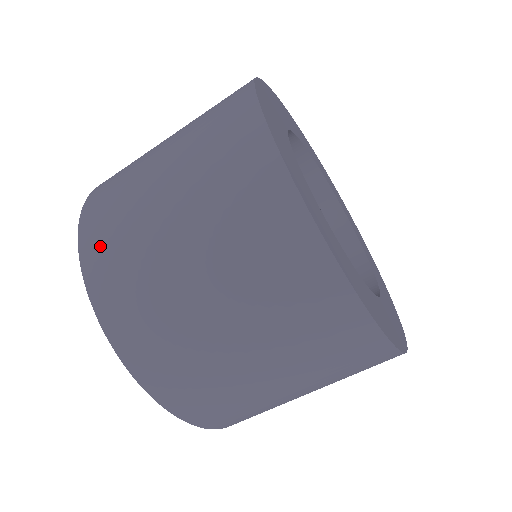
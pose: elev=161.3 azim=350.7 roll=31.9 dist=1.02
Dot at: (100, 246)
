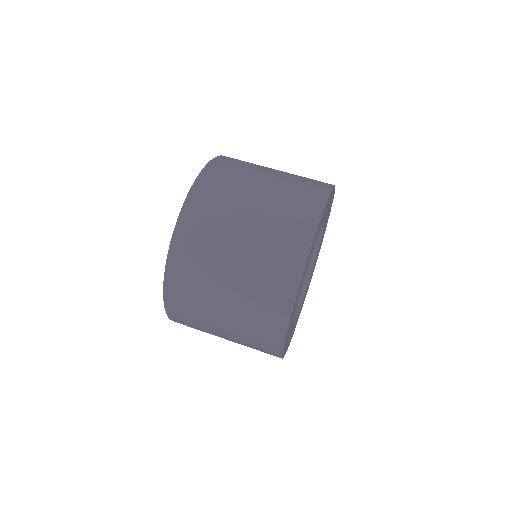
Dot at: (235, 159)
